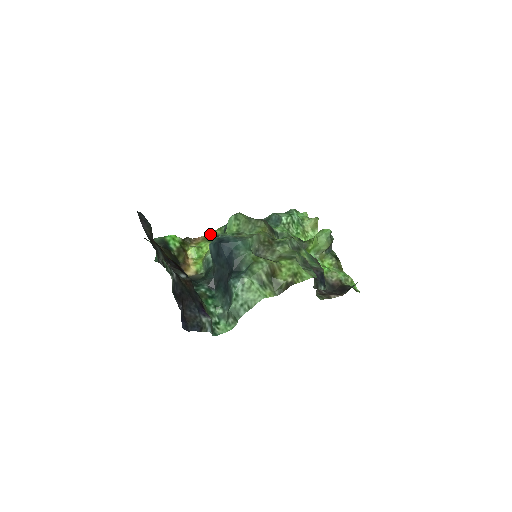
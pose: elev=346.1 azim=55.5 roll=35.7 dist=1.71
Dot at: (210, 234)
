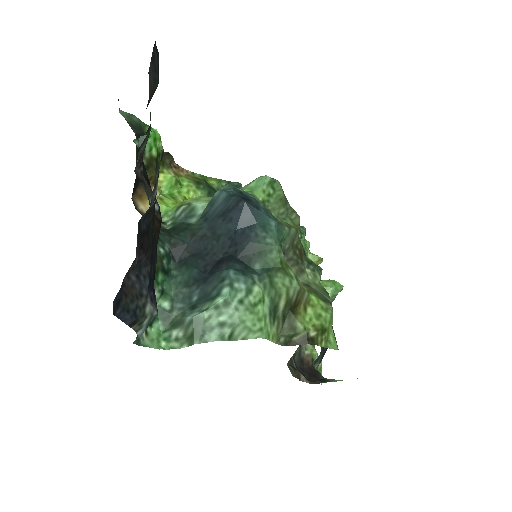
Dot at: (202, 176)
